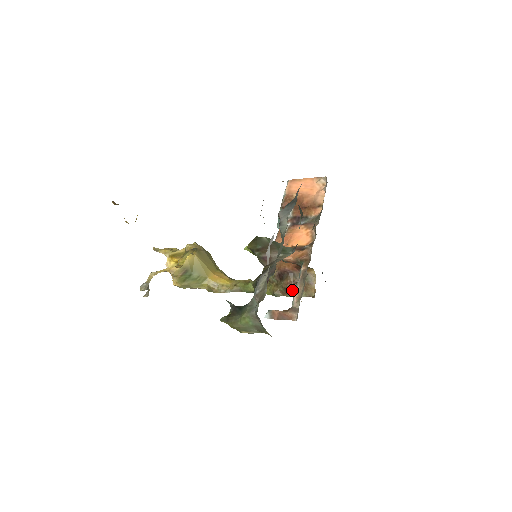
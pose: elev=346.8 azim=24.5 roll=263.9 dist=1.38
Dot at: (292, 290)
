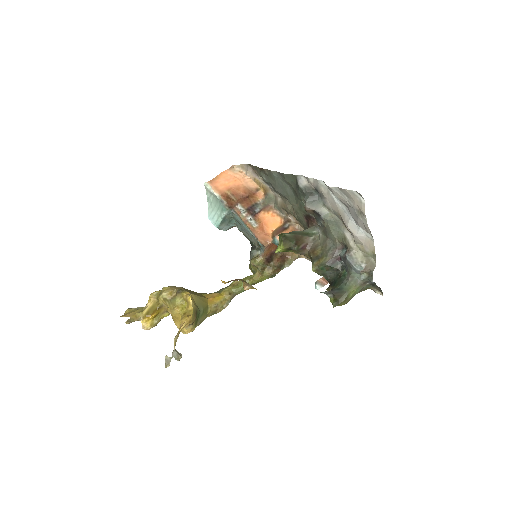
Dot at: (282, 264)
